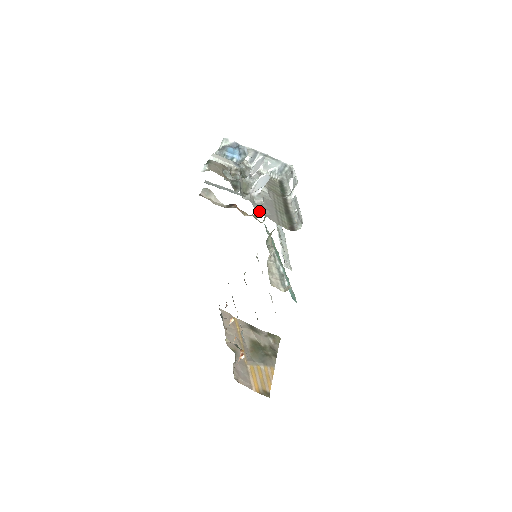
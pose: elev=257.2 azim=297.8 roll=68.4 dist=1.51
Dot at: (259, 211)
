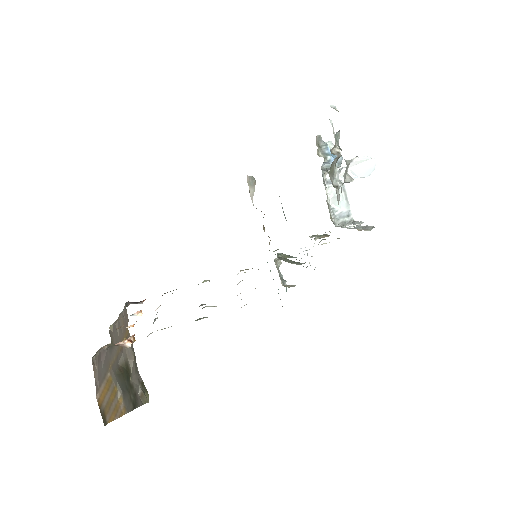
Dot at: (343, 183)
